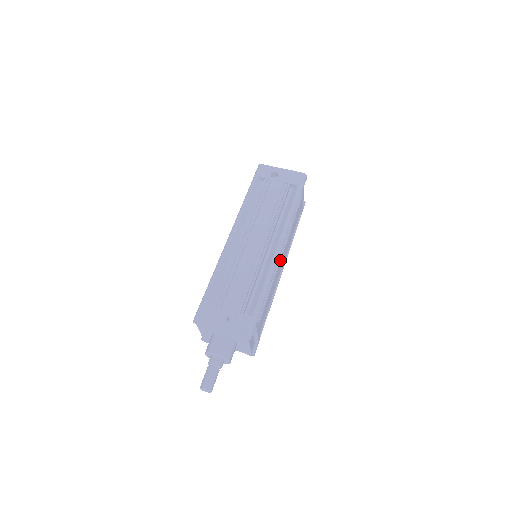
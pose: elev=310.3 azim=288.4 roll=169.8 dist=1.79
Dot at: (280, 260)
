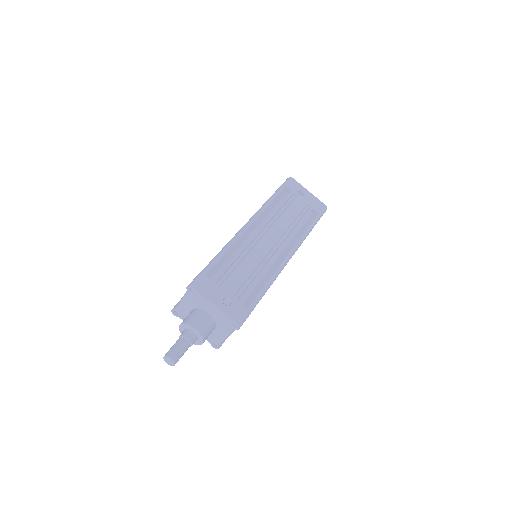
Dot at: occluded
